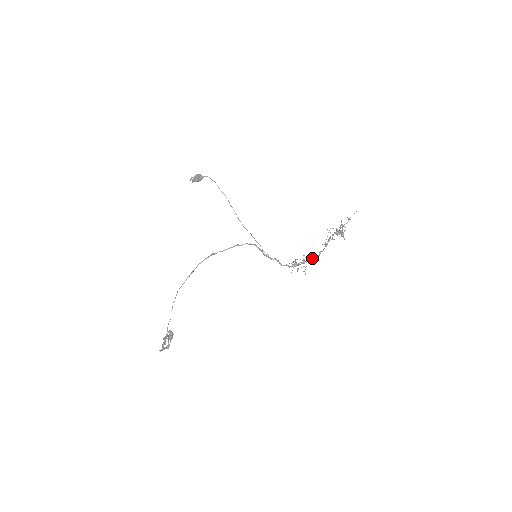
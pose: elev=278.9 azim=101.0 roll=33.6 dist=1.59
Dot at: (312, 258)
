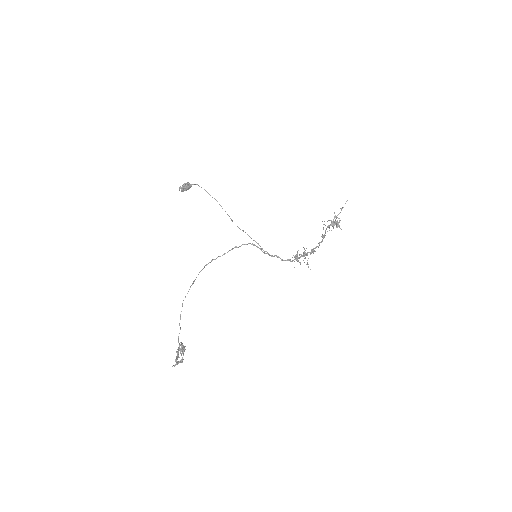
Dot at: (312, 249)
